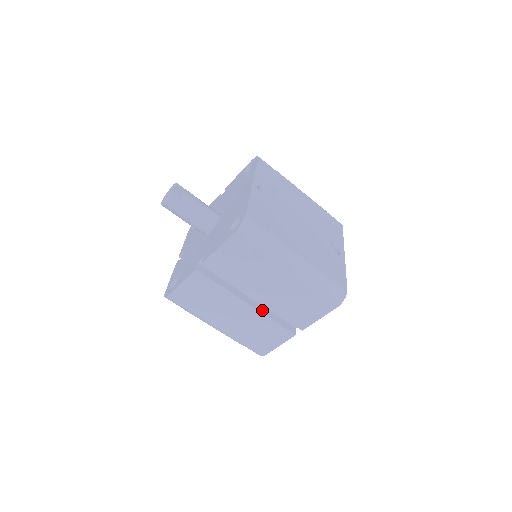
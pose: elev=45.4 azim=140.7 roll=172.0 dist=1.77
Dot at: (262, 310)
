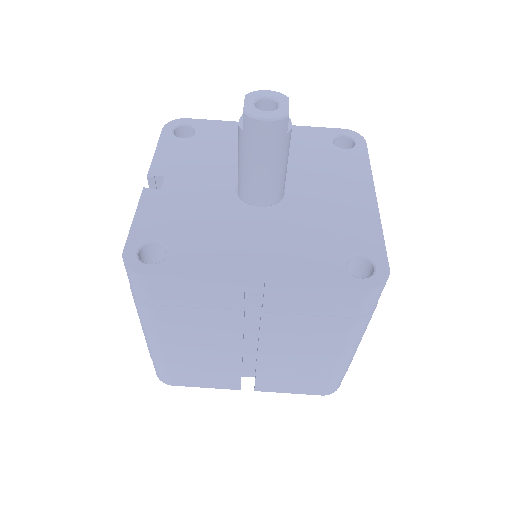
Dot at: occluded
